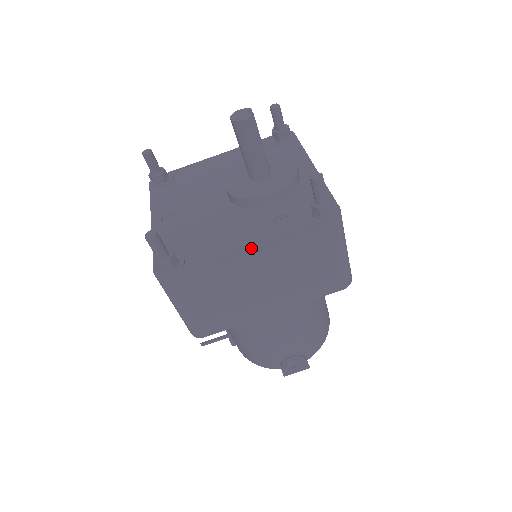
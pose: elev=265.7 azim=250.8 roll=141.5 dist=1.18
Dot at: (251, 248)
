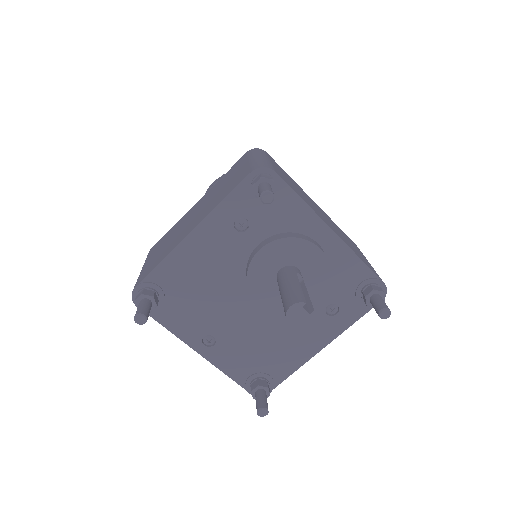
Dot at: (324, 347)
